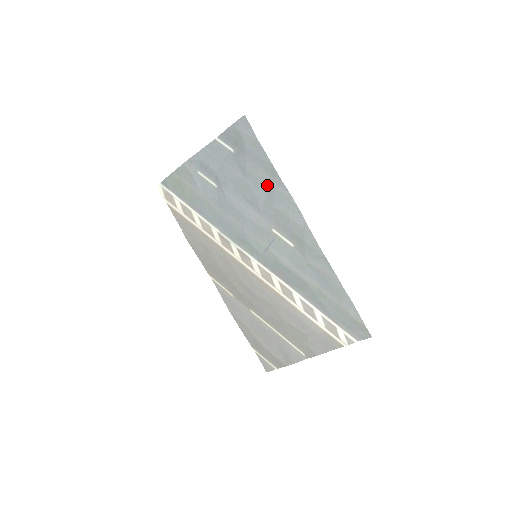
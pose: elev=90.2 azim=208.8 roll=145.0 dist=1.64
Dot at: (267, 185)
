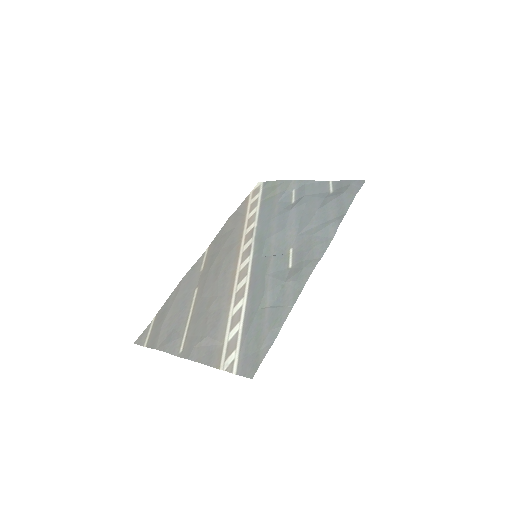
Dot at: (326, 221)
